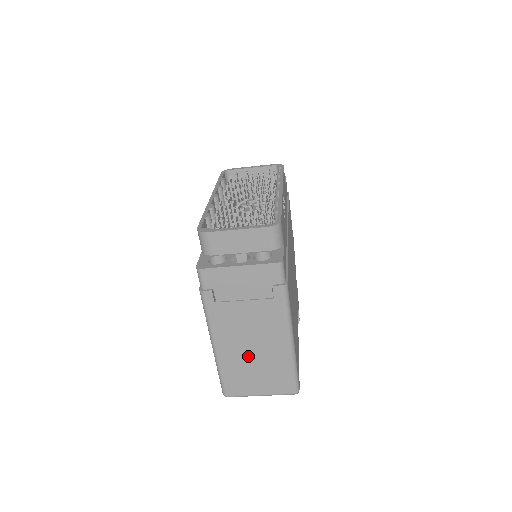
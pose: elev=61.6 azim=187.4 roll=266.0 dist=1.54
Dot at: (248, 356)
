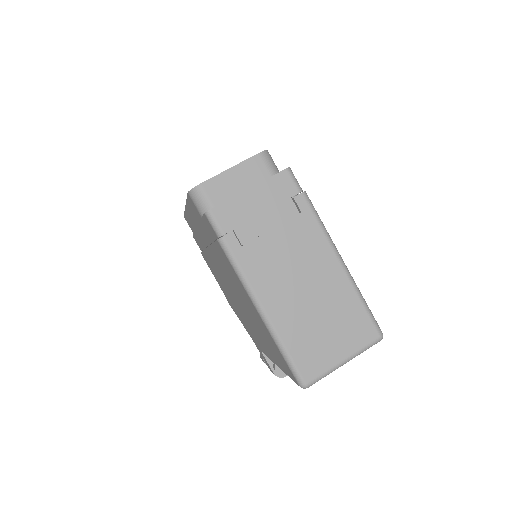
Dot at: (306, 306)
